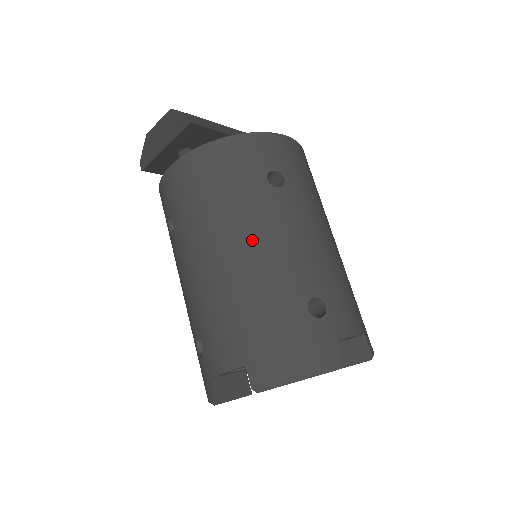
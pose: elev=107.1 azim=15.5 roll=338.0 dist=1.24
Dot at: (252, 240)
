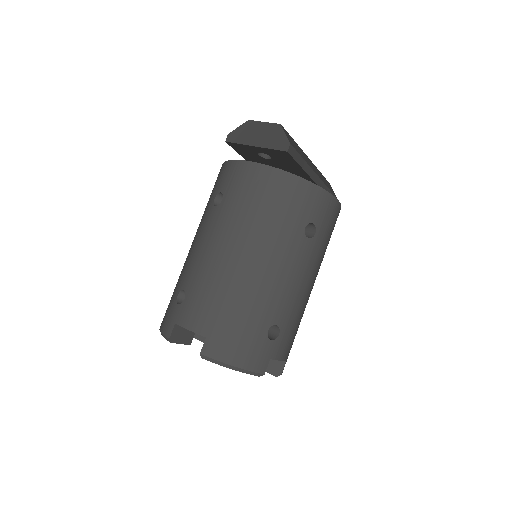
Dot at: (267, 263)
